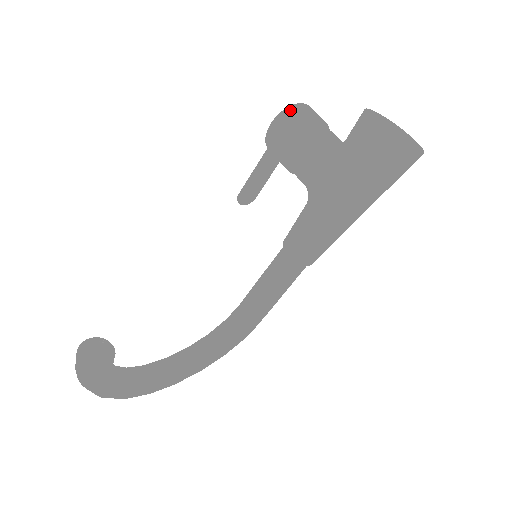
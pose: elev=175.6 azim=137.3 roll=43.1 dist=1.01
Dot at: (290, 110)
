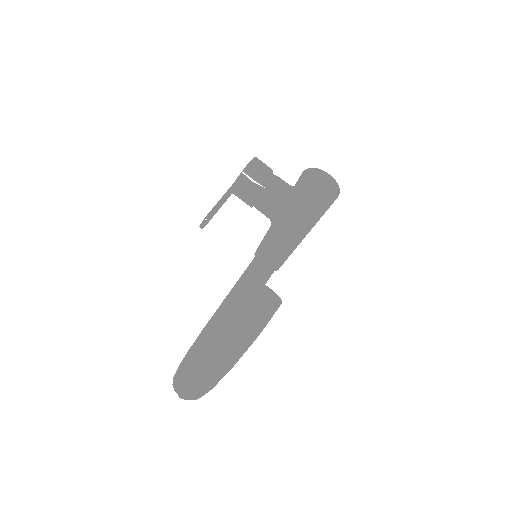
Dot at: (258, 159)
